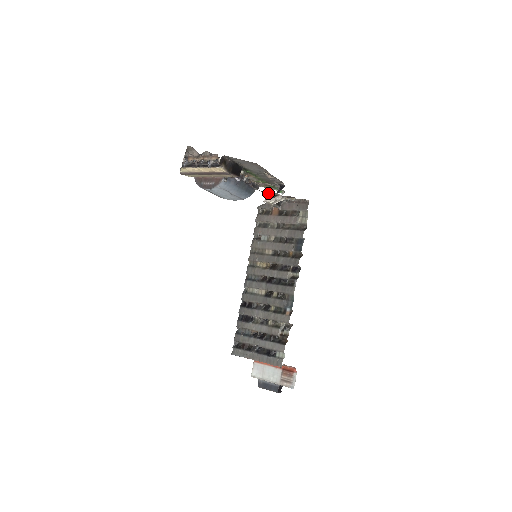
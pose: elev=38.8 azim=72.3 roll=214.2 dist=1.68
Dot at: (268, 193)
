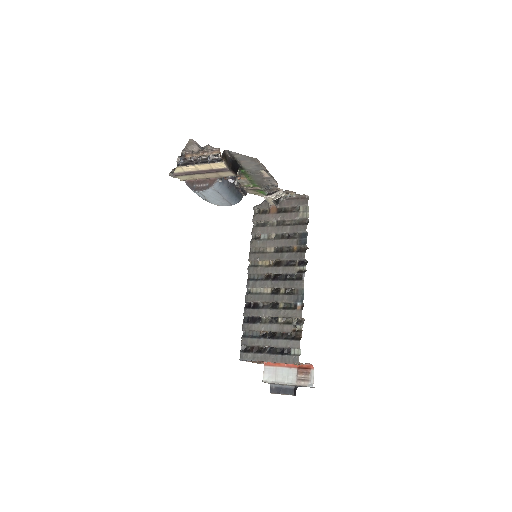
Dot at: (269, 188)
